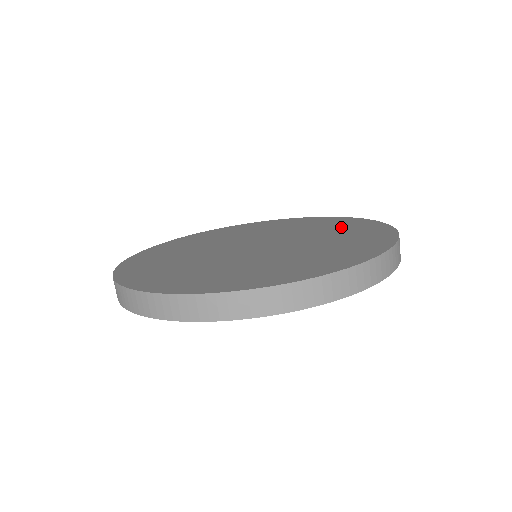
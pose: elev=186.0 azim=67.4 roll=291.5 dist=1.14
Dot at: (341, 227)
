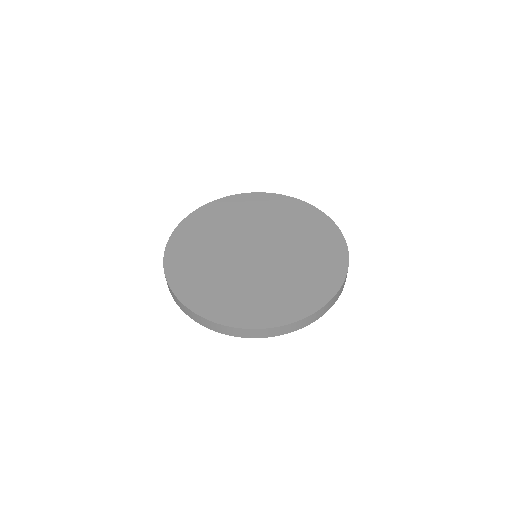
Dot at: (287, 213)
